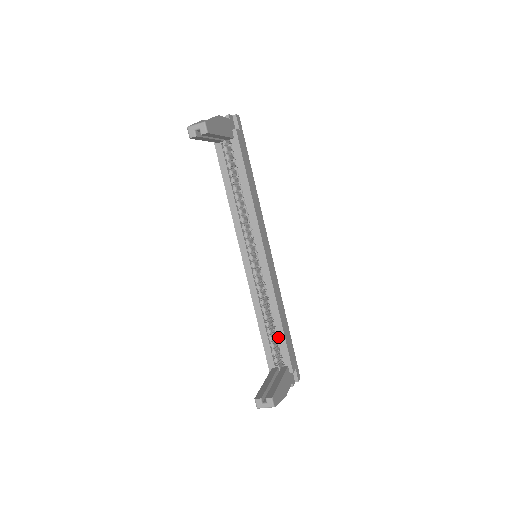
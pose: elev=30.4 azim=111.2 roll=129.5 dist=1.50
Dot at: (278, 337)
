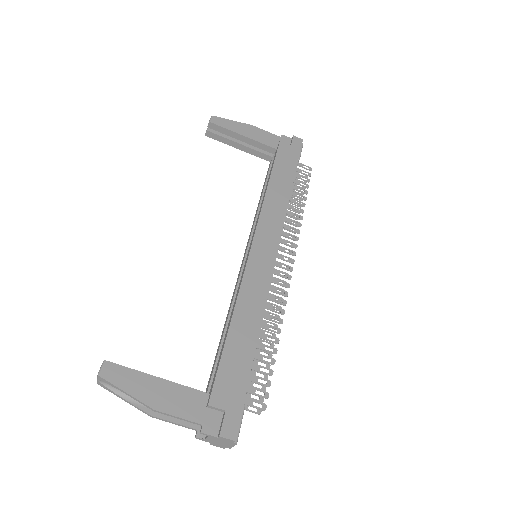
Dot at: (222, 348)
